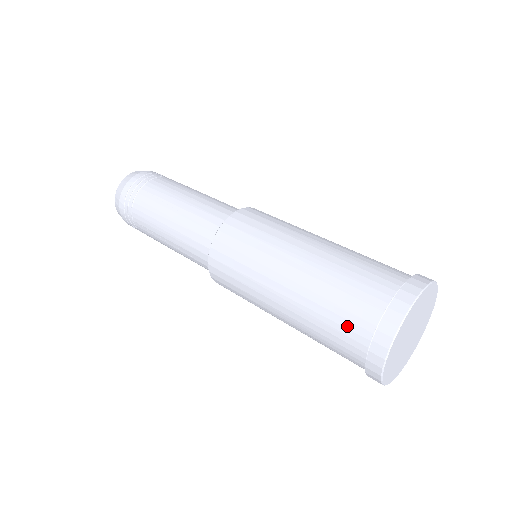
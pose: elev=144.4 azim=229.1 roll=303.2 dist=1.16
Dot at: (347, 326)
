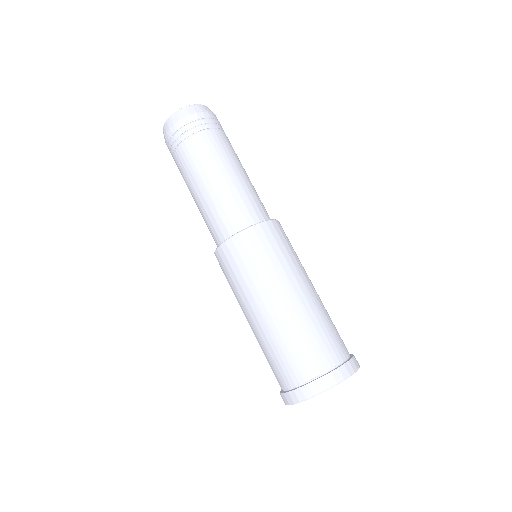
Dot at: (280, 371)
